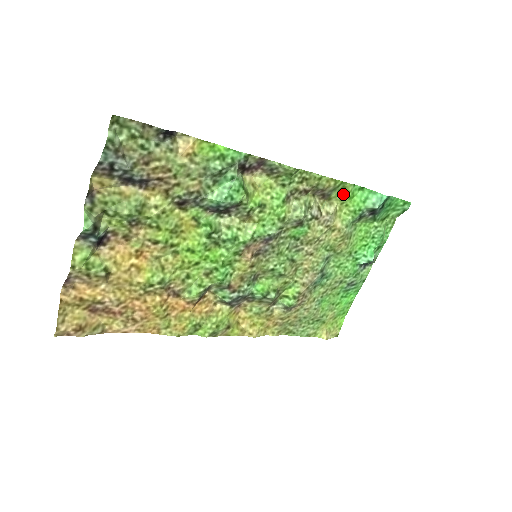
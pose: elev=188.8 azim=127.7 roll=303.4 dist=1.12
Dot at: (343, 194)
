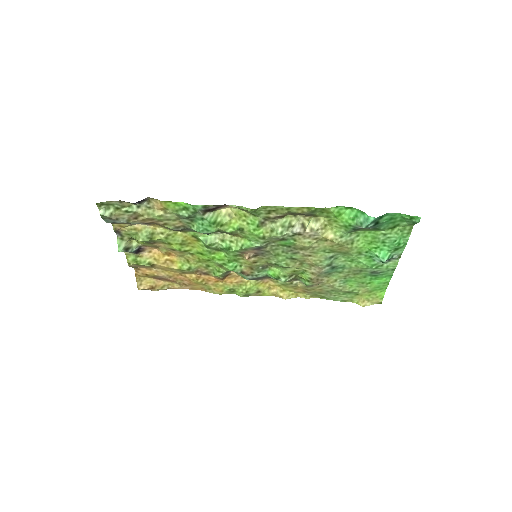
Dot at: (327, 214)
